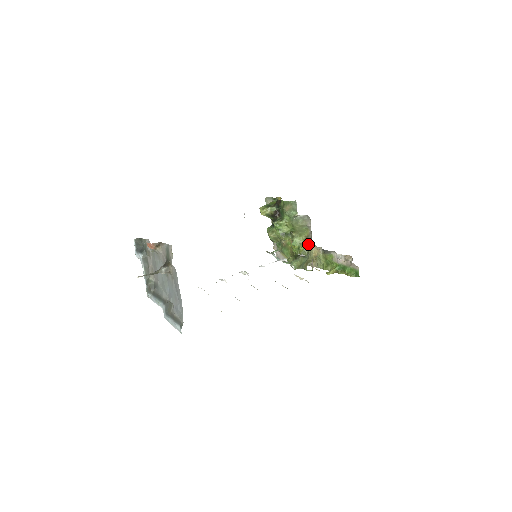
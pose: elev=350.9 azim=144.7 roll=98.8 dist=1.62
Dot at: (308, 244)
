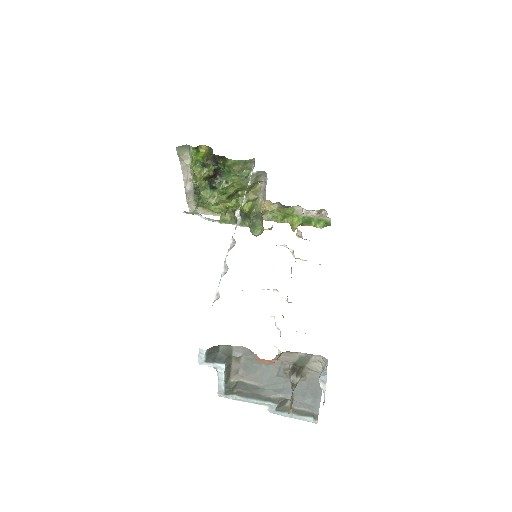
Dot at: (256, 199)
